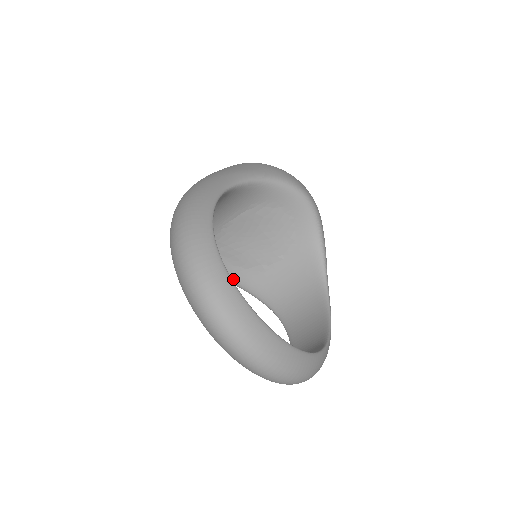
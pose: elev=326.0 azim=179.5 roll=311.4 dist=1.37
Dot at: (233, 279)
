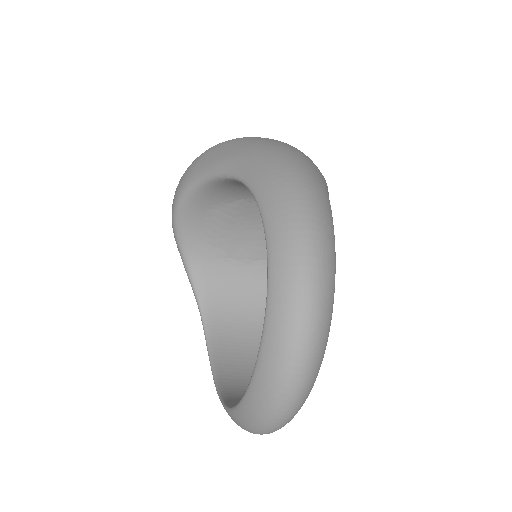
Dot at: (185, 241)
